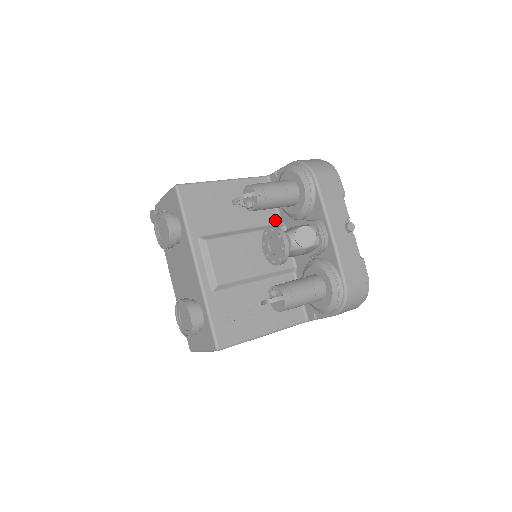
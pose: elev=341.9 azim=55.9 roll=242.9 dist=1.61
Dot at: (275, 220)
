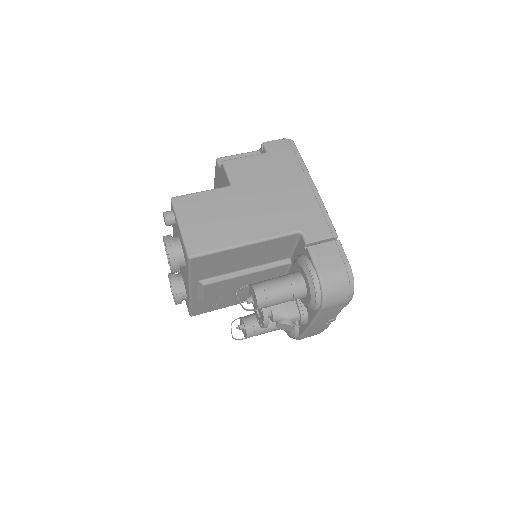
Dot at: (285, 257)
